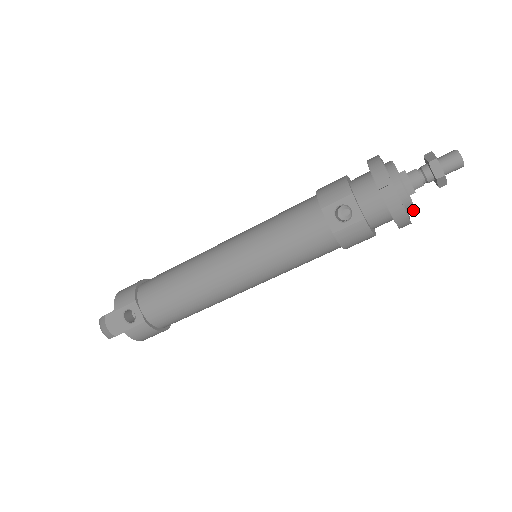
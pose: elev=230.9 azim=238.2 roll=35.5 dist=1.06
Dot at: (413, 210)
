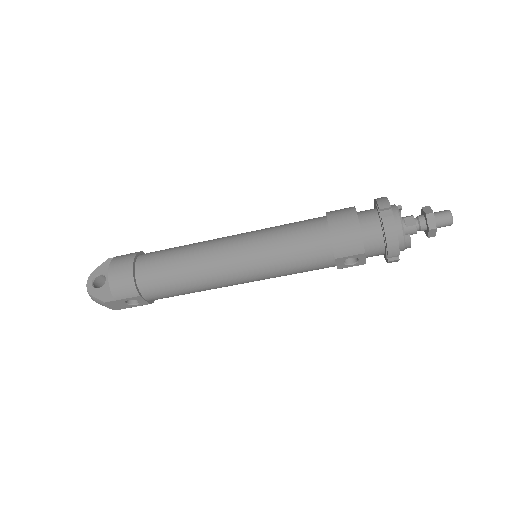
Dot at: occluded
